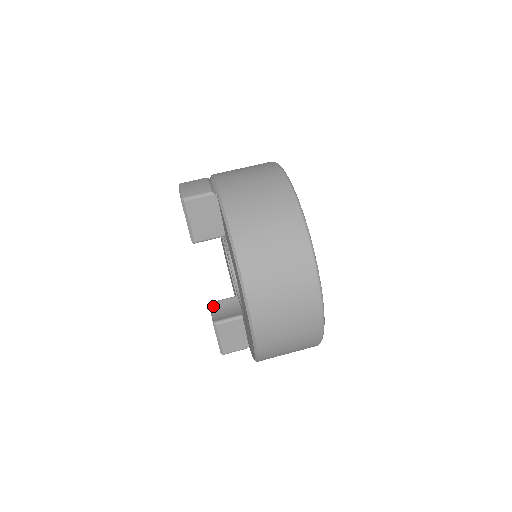
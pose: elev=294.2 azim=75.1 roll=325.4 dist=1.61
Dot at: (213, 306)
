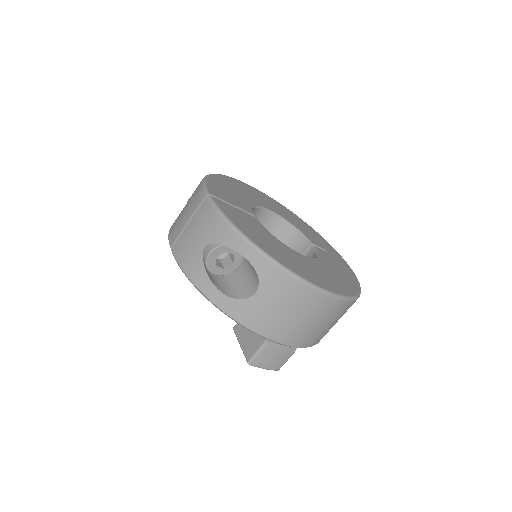
Dot at: occluded
